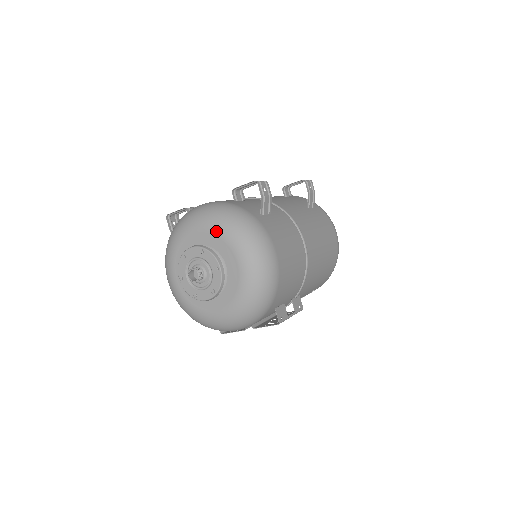
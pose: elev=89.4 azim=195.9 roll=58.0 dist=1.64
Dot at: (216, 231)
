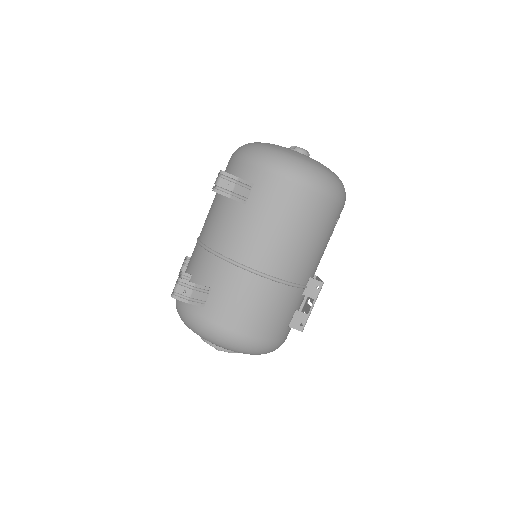
Dot at: occluded
